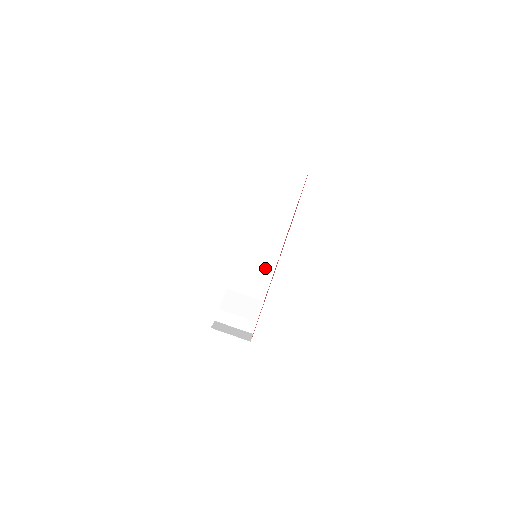
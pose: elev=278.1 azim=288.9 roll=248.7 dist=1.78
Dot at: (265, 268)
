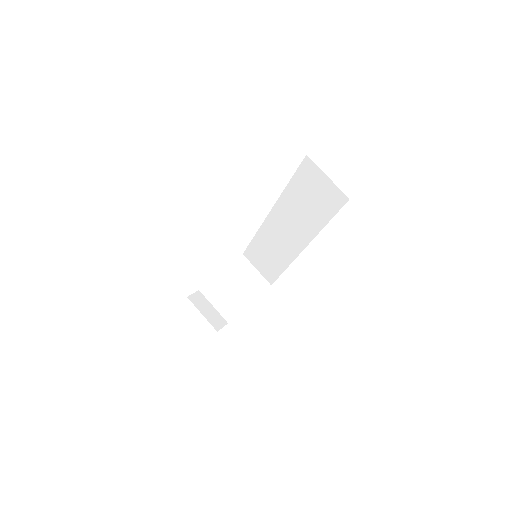
Dot at: (275, 265)
